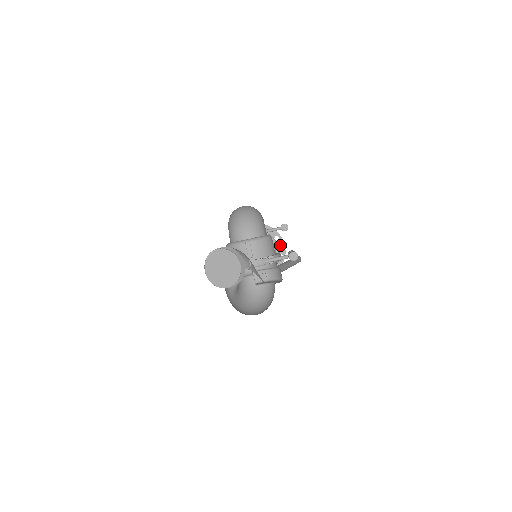
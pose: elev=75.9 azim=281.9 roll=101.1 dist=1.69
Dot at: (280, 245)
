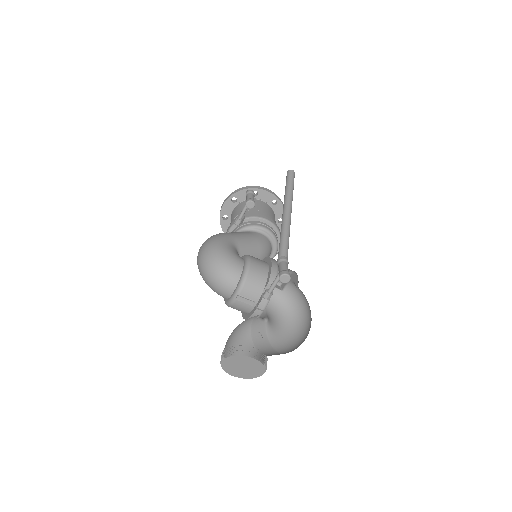
Dot at: (264, 195)
